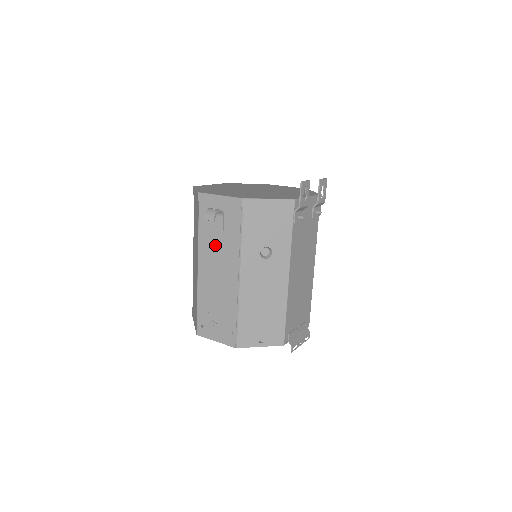
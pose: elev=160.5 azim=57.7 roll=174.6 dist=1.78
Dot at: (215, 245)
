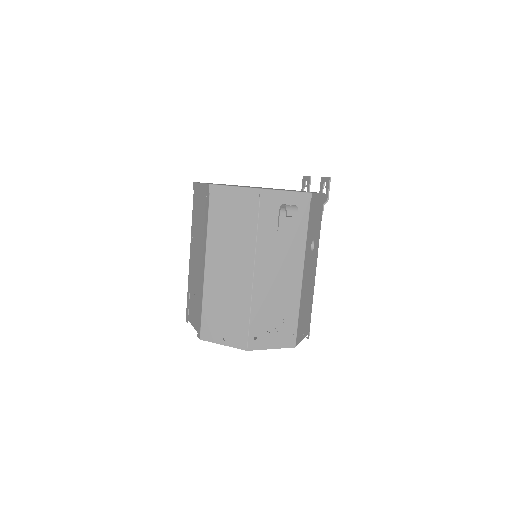
Dot at: (278, 244)
